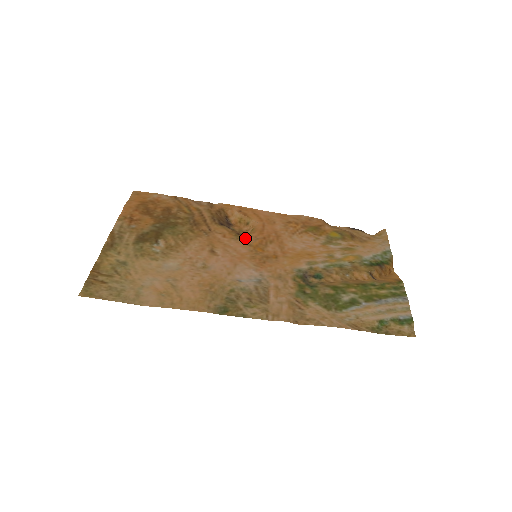
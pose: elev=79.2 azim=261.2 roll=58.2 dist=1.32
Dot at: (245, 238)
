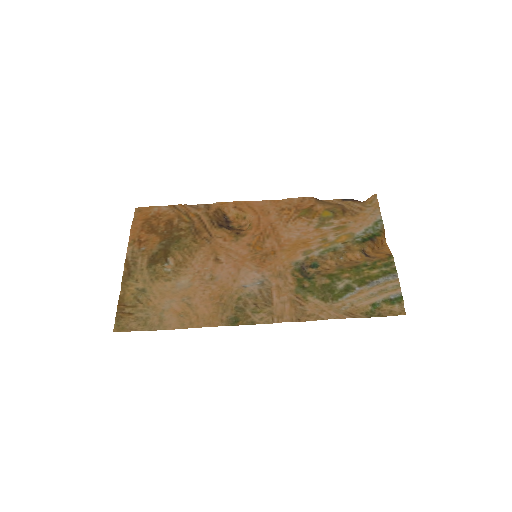
Dot at: (244, 238)
